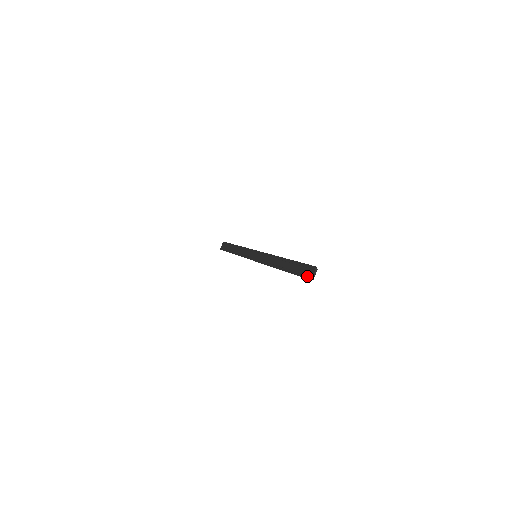
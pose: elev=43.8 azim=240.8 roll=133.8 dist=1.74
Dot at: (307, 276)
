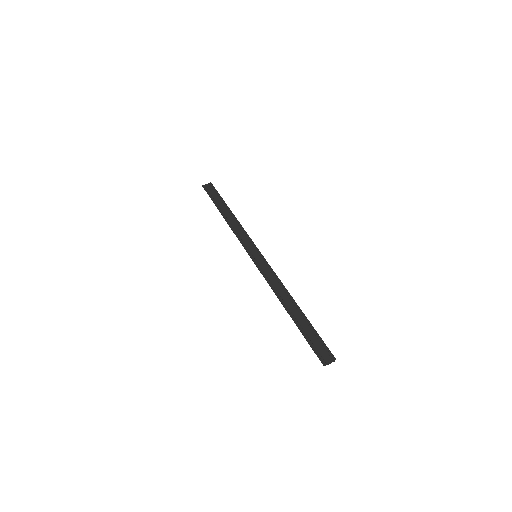
Dot at: (321, 356)
